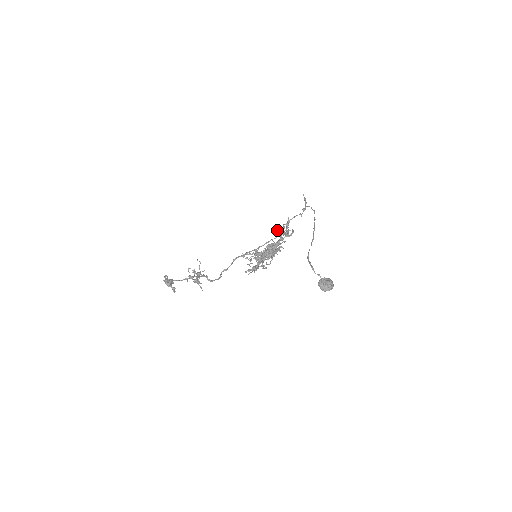
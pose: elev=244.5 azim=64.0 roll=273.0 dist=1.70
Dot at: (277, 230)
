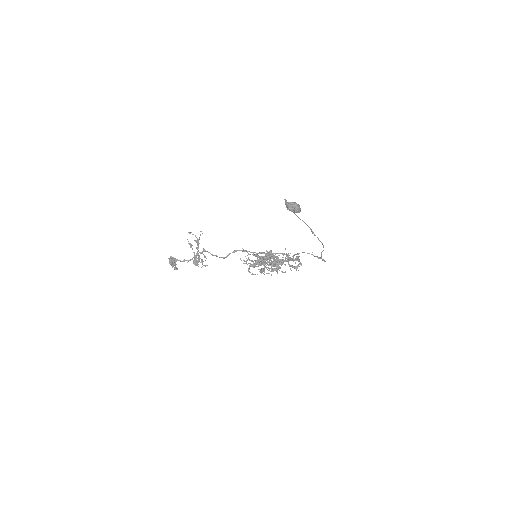
Dot at: occluded
